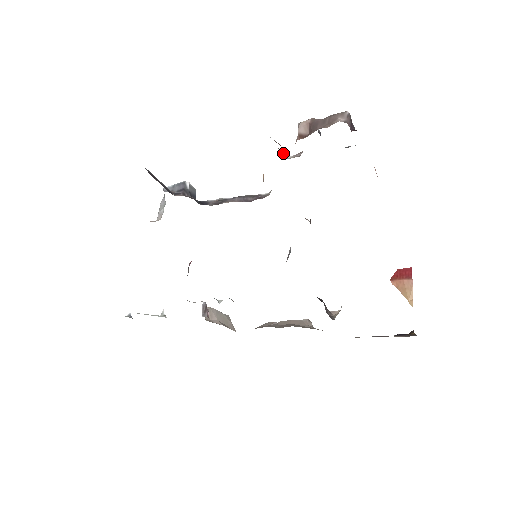
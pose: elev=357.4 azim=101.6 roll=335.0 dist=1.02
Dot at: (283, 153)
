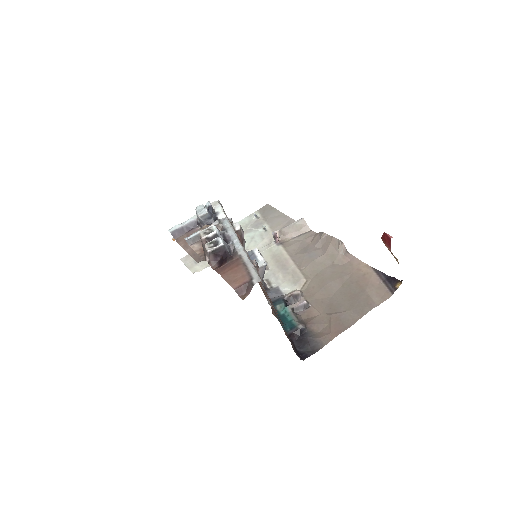
Dot at: occluded
